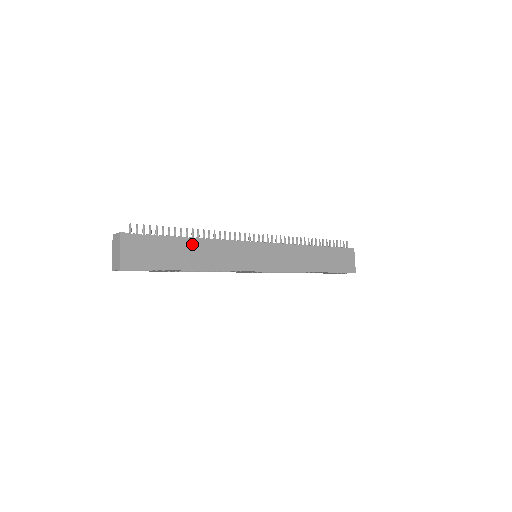
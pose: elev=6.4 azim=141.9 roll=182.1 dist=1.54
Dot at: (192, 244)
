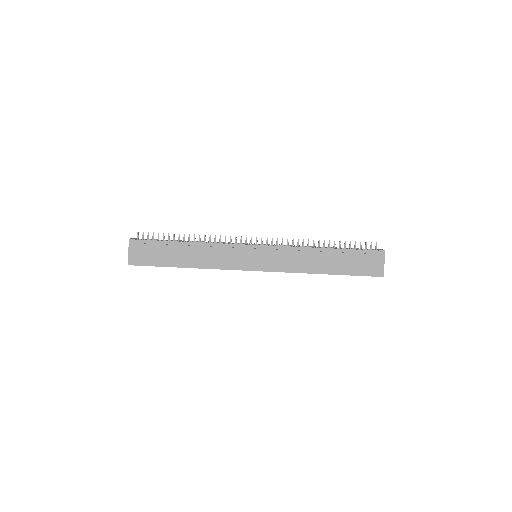
Dot at: (186, 247)
